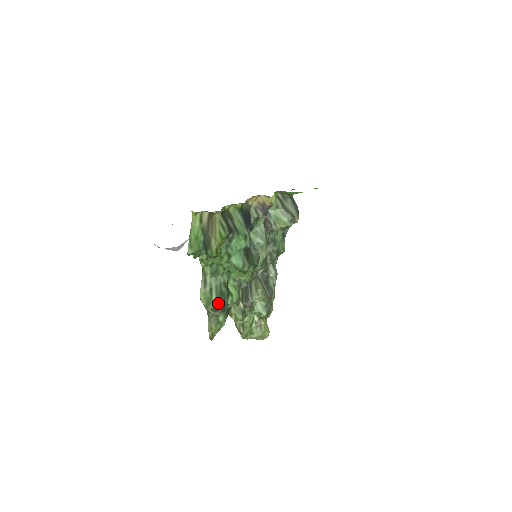
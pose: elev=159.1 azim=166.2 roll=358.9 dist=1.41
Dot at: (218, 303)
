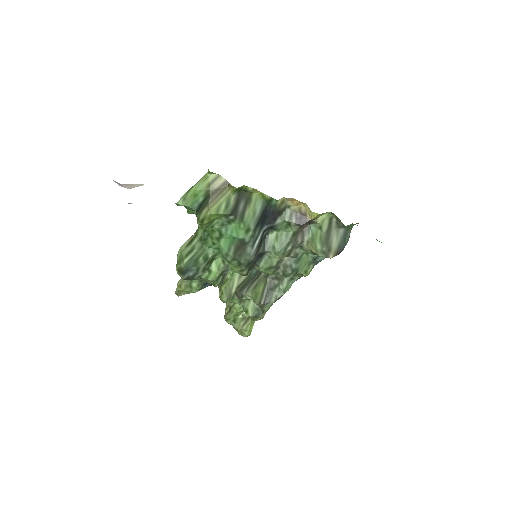
Dot at: (185, 268)
